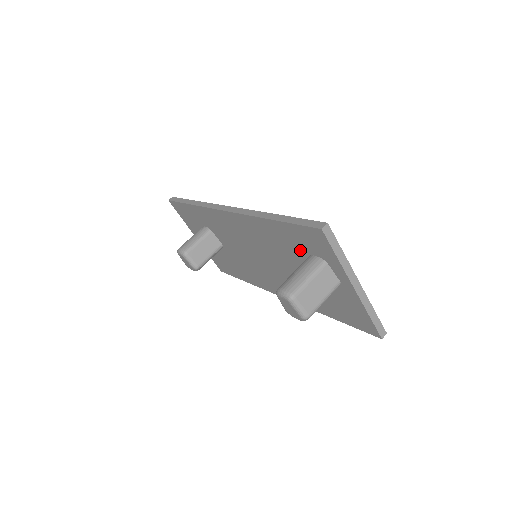
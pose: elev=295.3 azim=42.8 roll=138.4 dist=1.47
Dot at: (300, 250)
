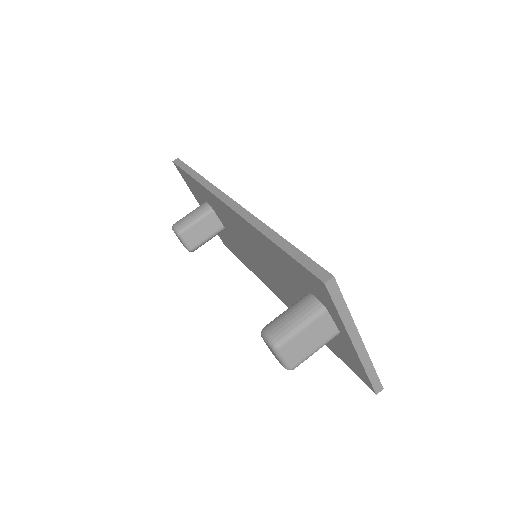
Dot at: (300, 282)
